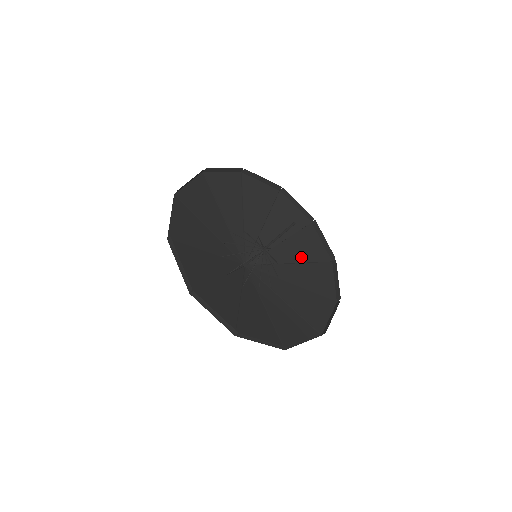
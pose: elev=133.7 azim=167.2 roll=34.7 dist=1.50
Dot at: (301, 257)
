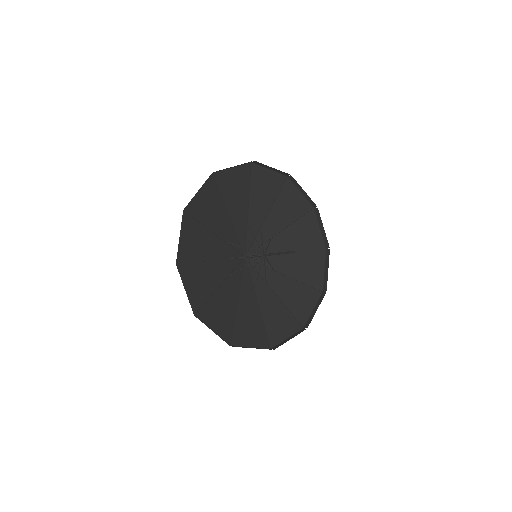
Dot at: (287, 299)
